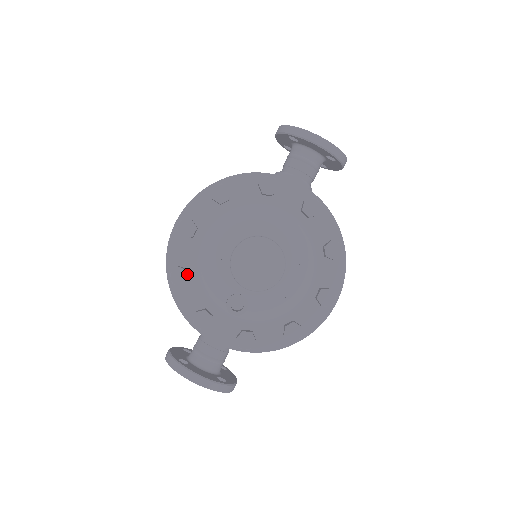
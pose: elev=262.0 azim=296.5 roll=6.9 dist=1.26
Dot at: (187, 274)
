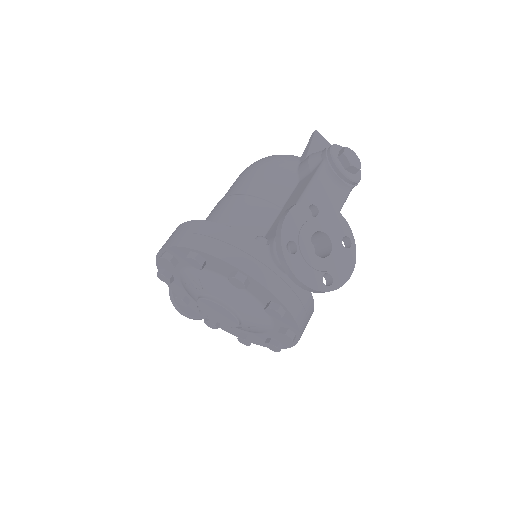
Dot at: (169, 281)
